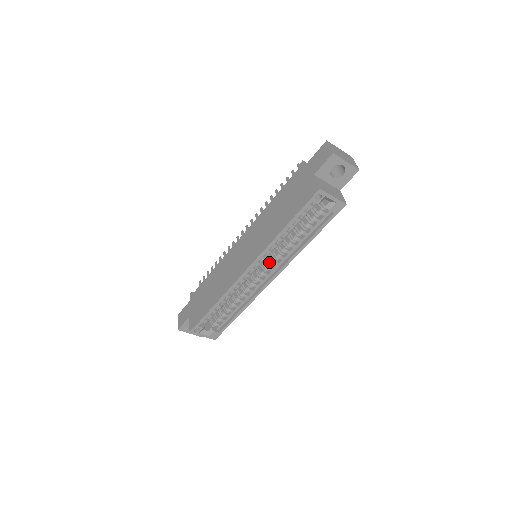
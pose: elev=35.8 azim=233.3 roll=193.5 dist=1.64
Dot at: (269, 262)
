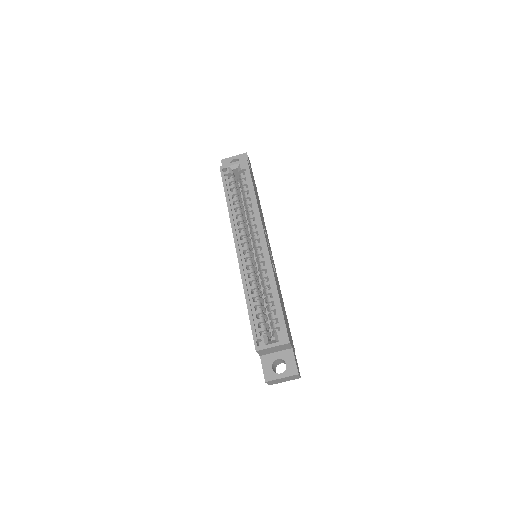
Dot at: (253, 237)
